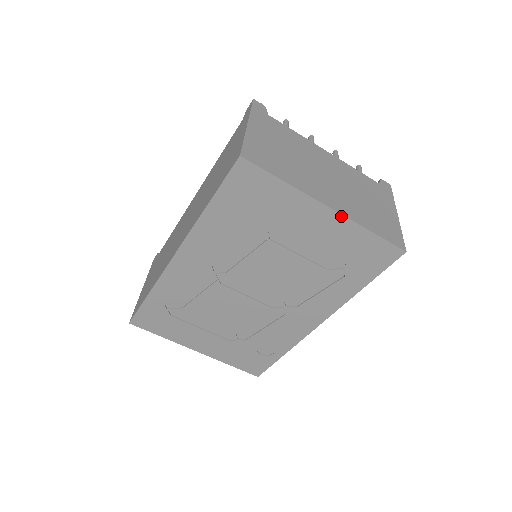
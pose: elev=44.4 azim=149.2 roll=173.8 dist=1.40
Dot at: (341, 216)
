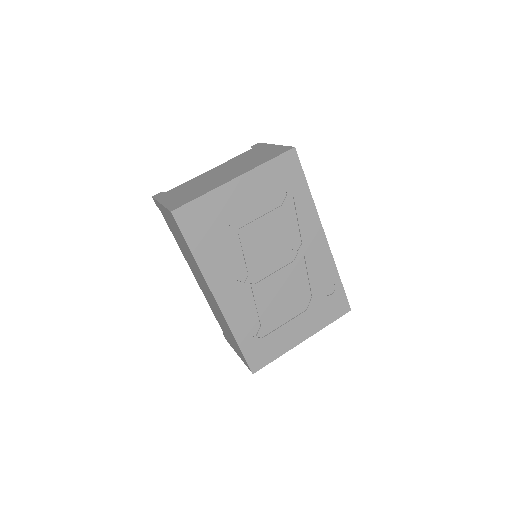
Dot at: (246, 174)
